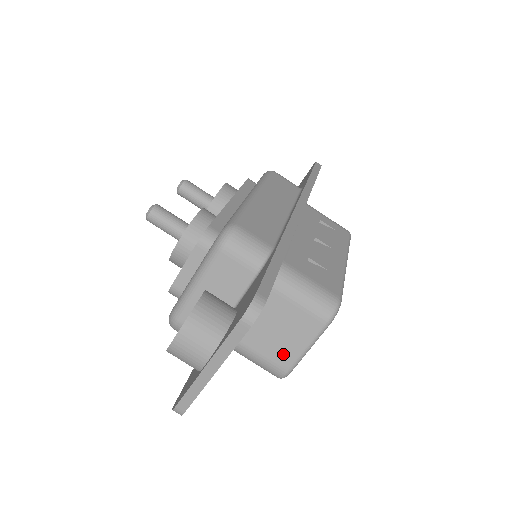
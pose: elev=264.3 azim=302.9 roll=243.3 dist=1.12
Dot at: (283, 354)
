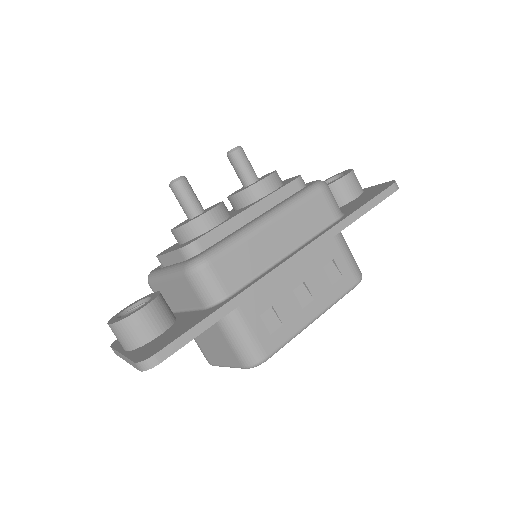
Dot at: (211, 355)
